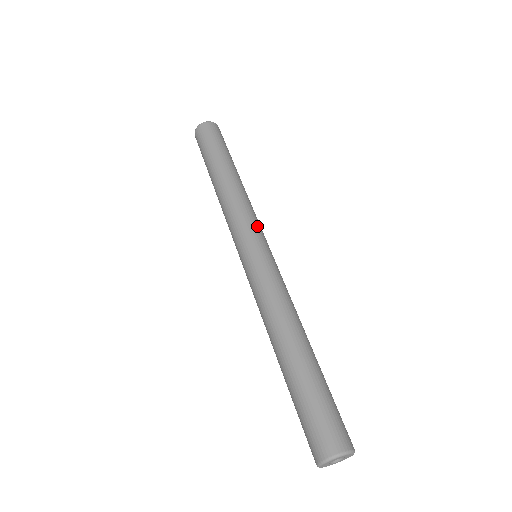
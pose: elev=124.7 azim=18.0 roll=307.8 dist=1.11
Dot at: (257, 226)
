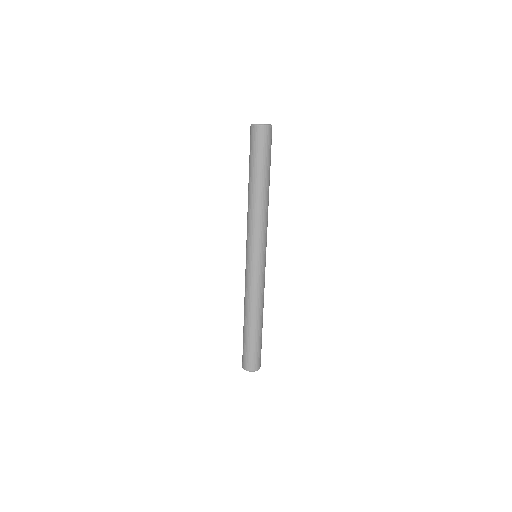
Dot at: (259, 242)
